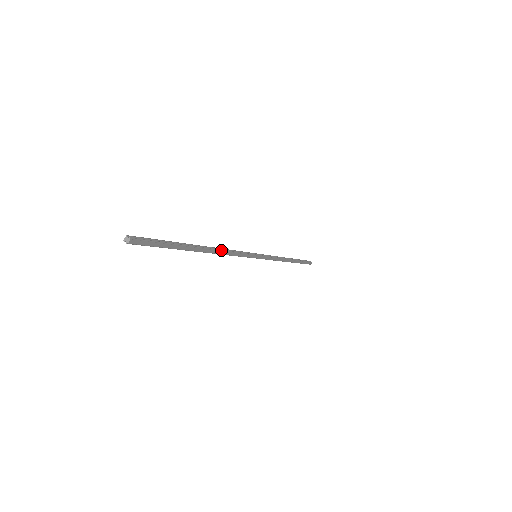
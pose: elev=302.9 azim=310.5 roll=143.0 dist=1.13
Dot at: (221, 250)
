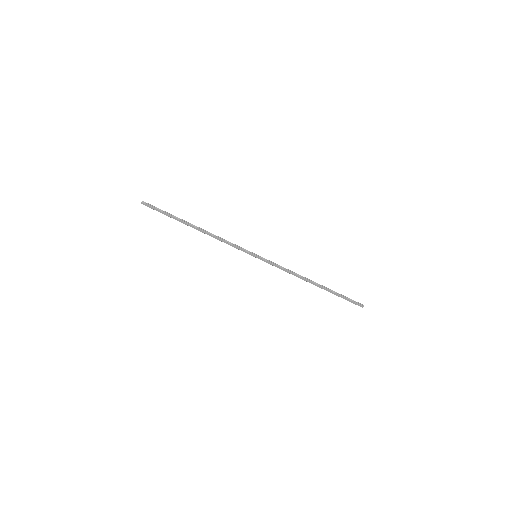
Dot at: (211, 234)
